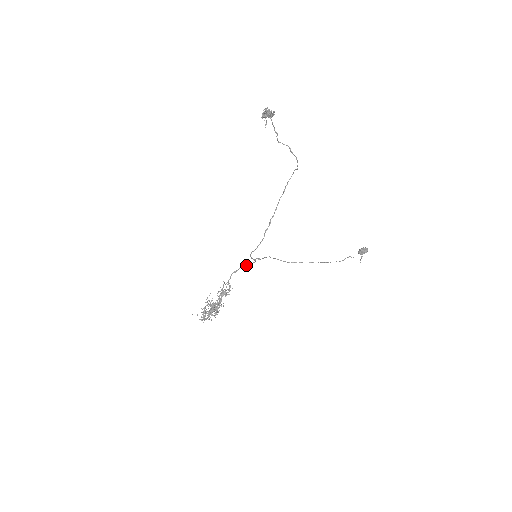
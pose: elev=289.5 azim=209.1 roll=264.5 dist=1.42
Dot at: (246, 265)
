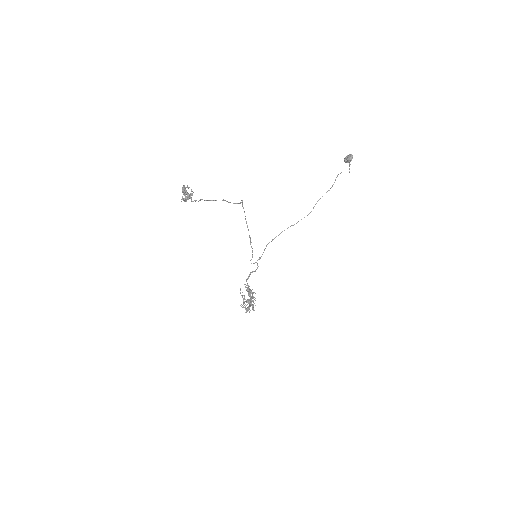
Dot at: (252, 272)
